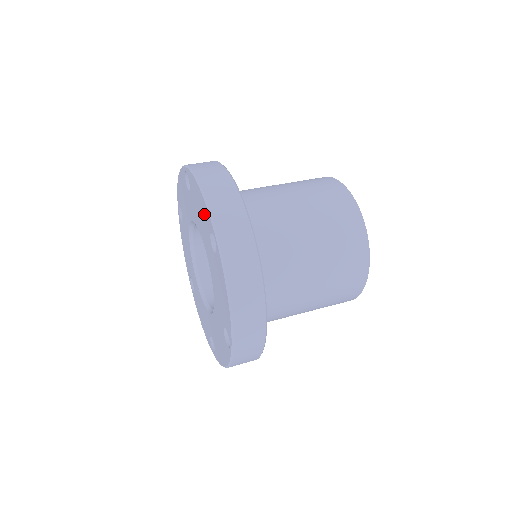
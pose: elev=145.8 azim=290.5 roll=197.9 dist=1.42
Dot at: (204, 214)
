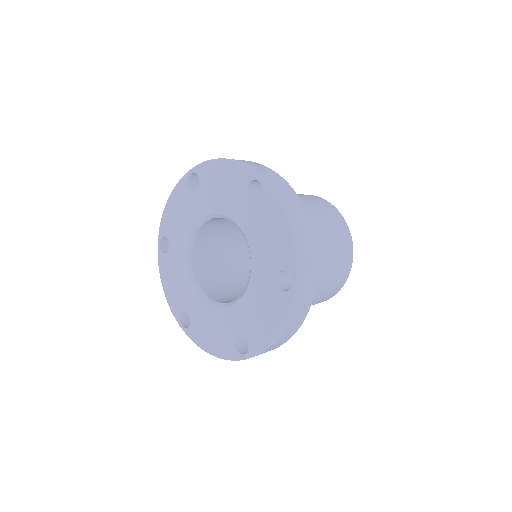
Dot at: (281, 249)
